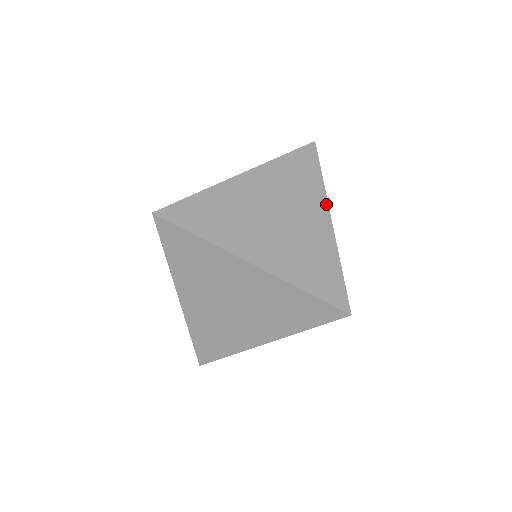
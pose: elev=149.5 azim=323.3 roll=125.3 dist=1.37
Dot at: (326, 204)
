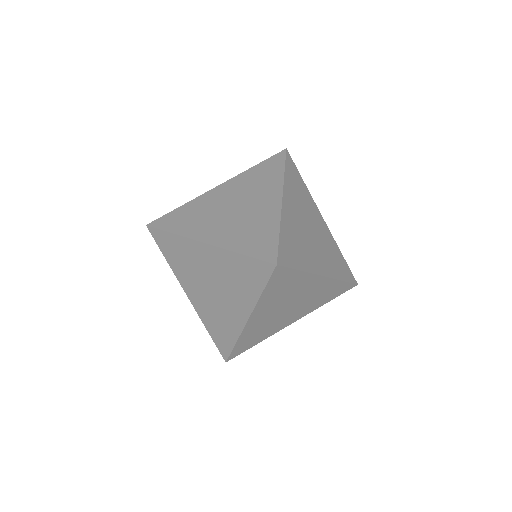
Dot at: (316, 206)
